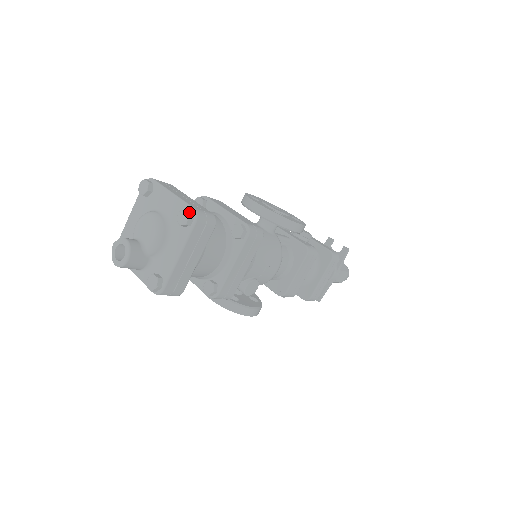
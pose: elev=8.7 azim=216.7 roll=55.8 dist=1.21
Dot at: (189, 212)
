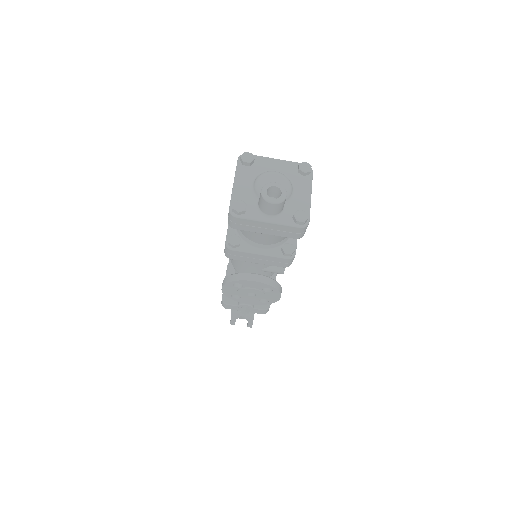
Dot at: (308, 164)
